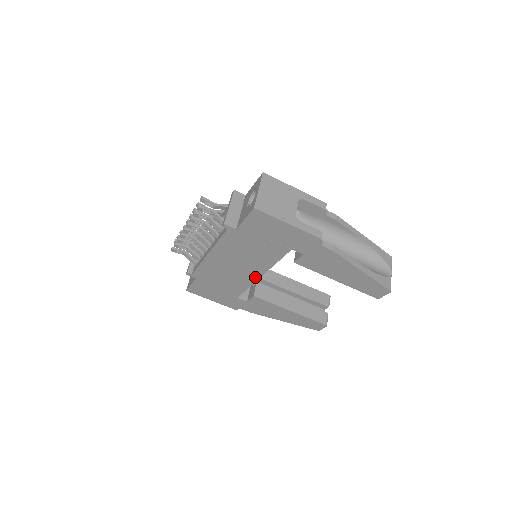
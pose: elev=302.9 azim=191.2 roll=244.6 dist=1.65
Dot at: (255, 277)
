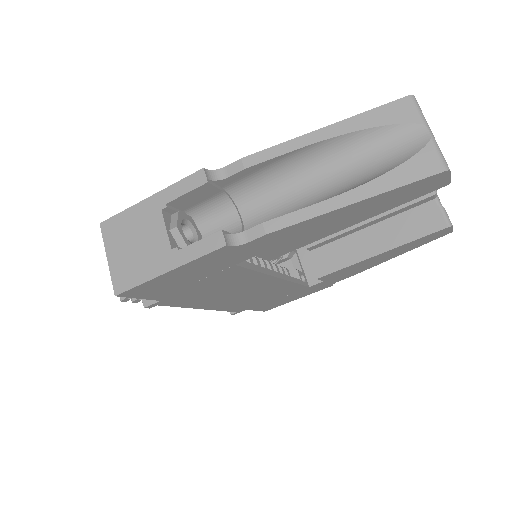
Dot at: (277, 281)
